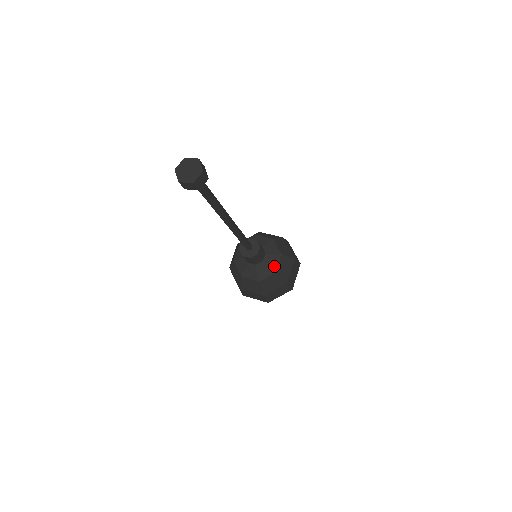
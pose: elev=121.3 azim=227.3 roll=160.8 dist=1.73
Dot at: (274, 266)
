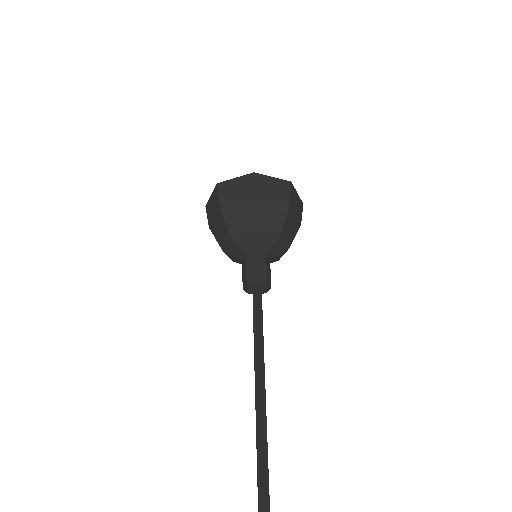
Dot at: (283, 249)
